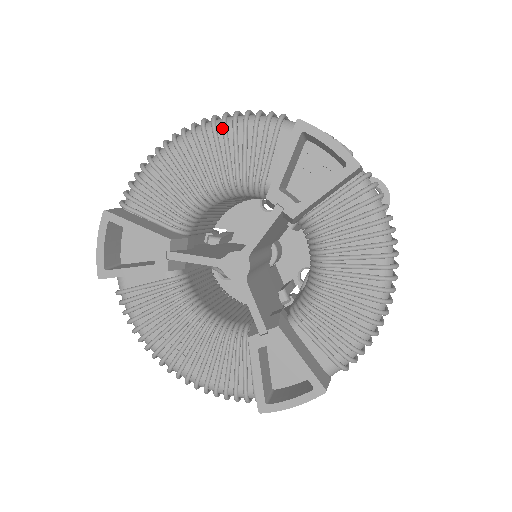
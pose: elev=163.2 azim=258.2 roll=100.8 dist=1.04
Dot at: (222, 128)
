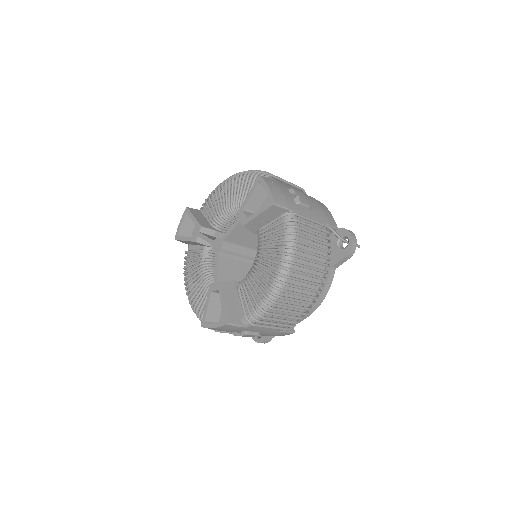
Dot at: (243, 177)
